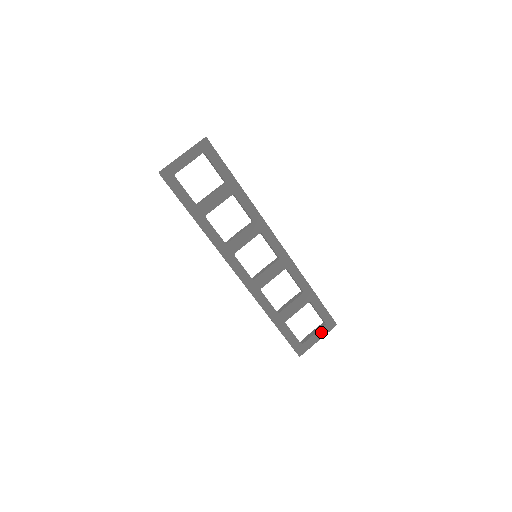
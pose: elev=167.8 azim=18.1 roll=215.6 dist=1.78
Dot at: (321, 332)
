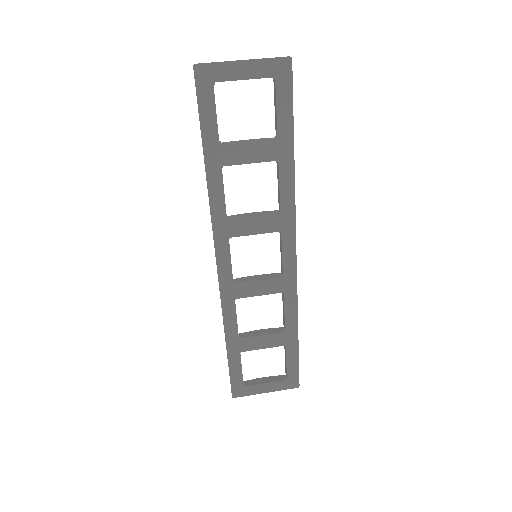
Dot at: (275, 385)
